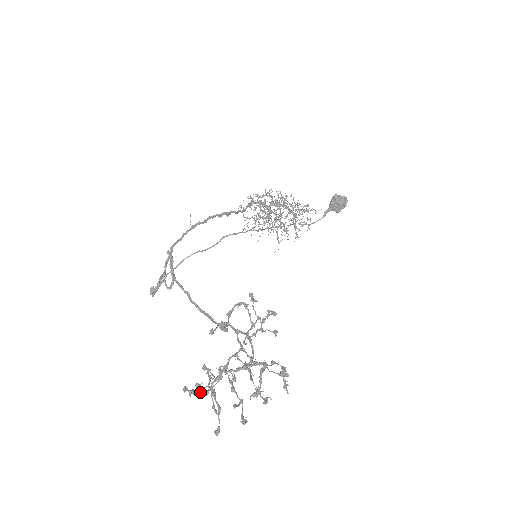
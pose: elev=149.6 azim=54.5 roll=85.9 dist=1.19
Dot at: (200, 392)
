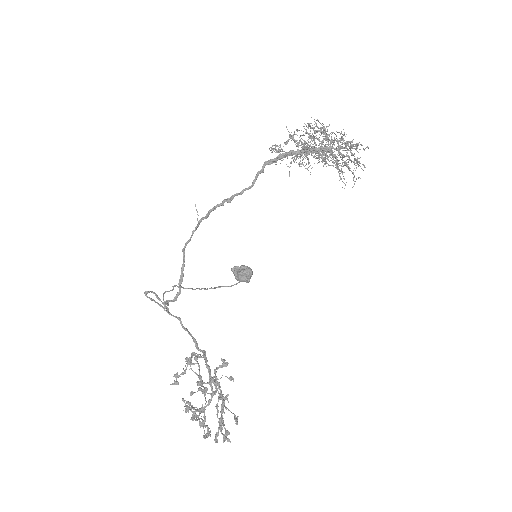
Dot at: (207, 393)
